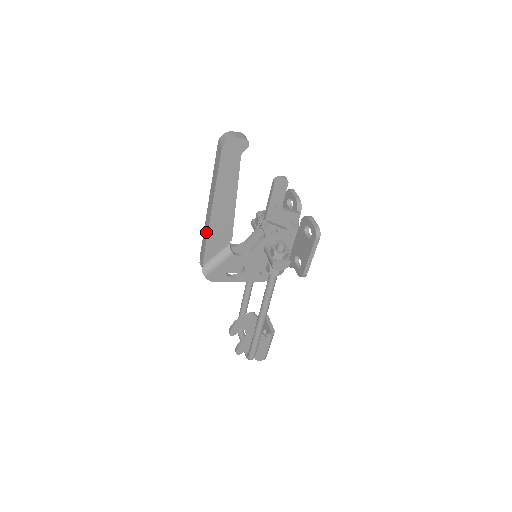
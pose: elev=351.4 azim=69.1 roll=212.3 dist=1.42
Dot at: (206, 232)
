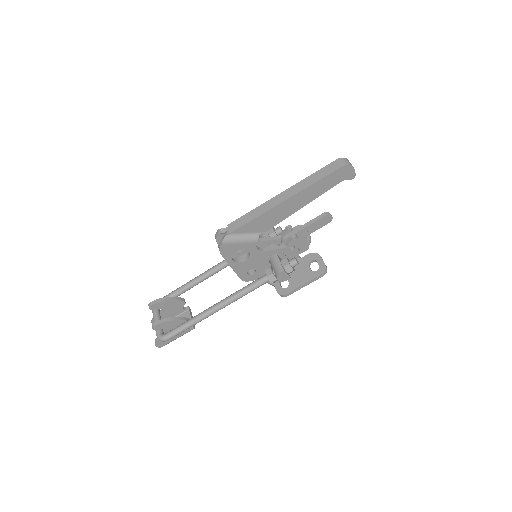
Dot at: (261, 211)
